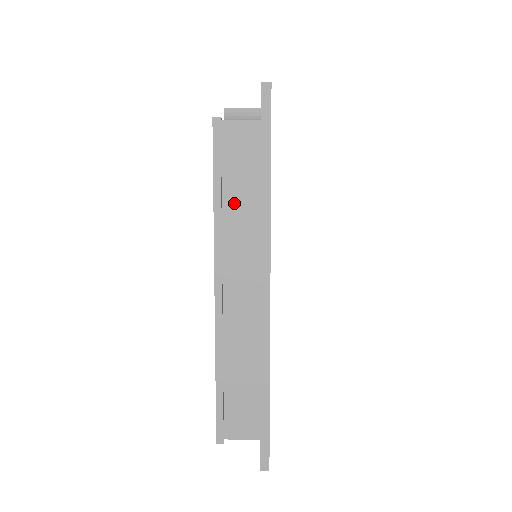
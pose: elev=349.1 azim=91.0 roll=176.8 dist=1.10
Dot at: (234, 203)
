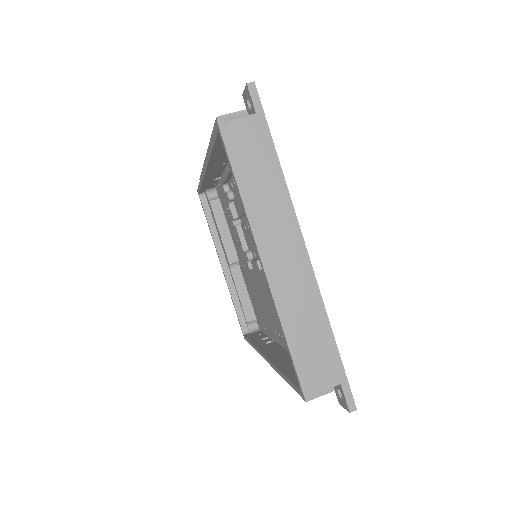
Dot at: (255, 186)
